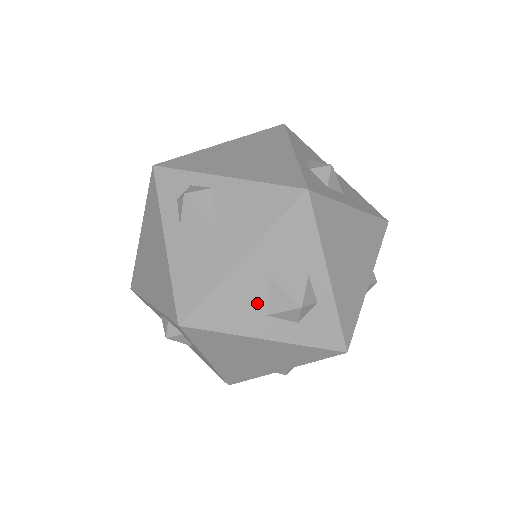
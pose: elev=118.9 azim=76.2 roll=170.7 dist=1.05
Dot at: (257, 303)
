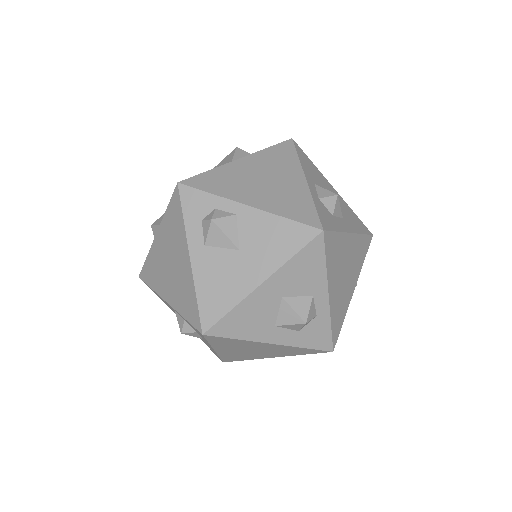
Dot at: (269, 317)
